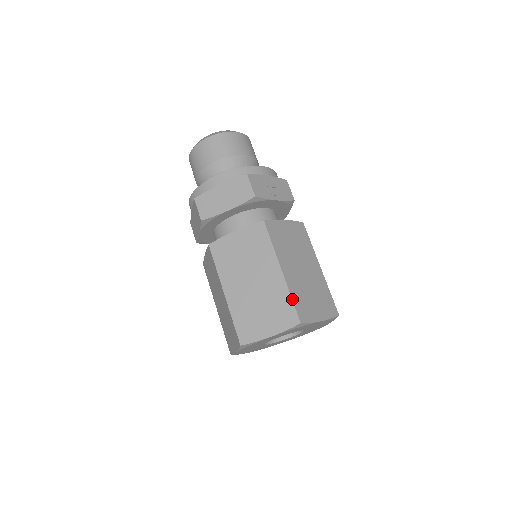
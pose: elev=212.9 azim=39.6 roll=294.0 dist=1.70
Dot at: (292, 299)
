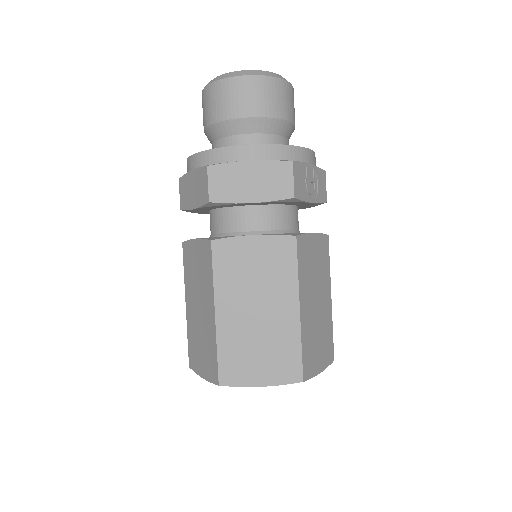
Dot at: (302, 349)
